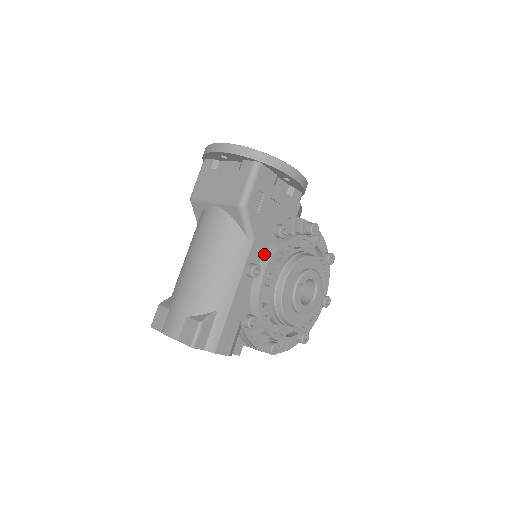
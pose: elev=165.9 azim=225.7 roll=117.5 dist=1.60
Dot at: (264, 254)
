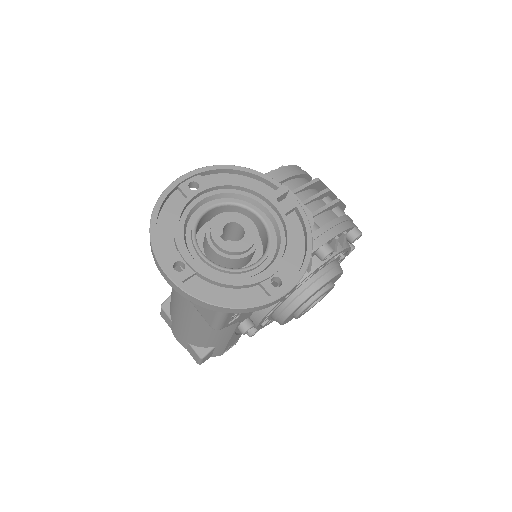
Dot at: occluded
